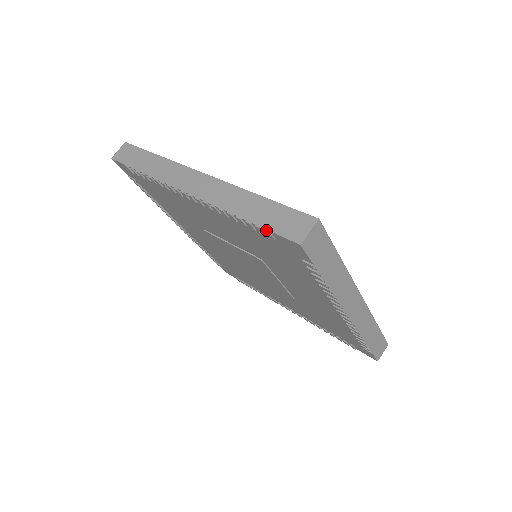
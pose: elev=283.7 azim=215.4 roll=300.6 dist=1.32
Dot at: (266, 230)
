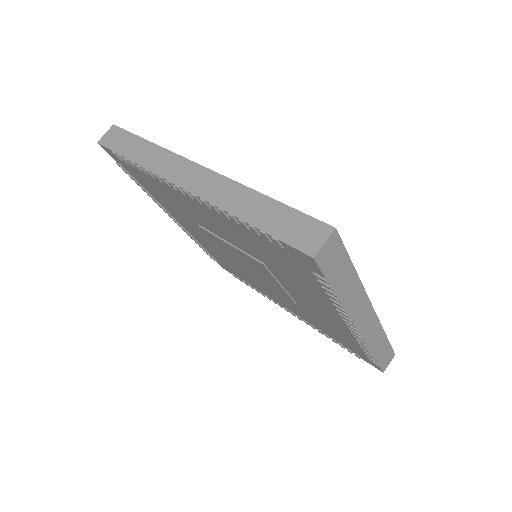
Dot at: (273, 238)
